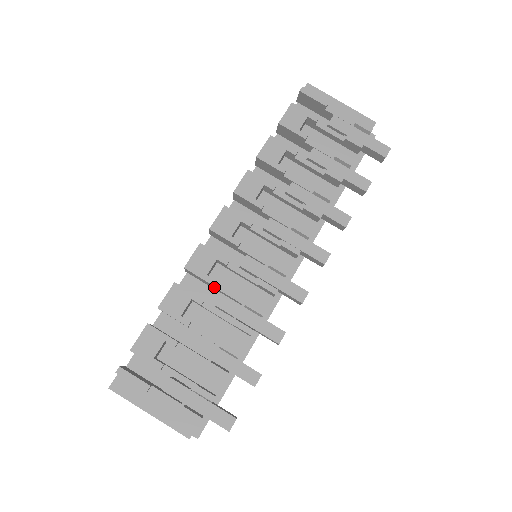
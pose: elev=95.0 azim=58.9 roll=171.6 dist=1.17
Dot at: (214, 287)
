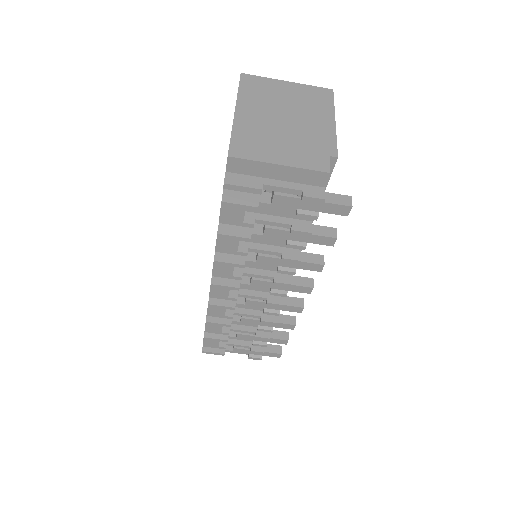
Dot at: (233, 314)
